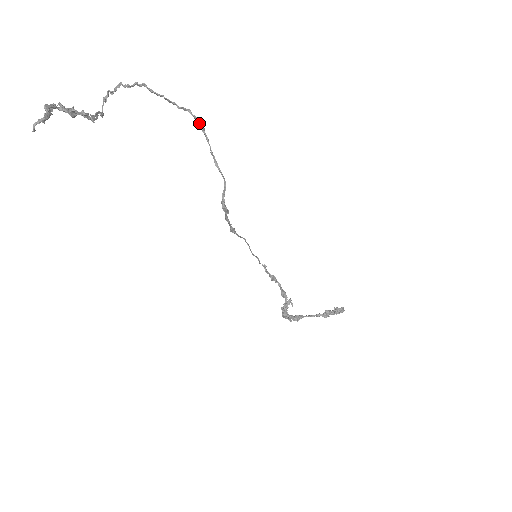
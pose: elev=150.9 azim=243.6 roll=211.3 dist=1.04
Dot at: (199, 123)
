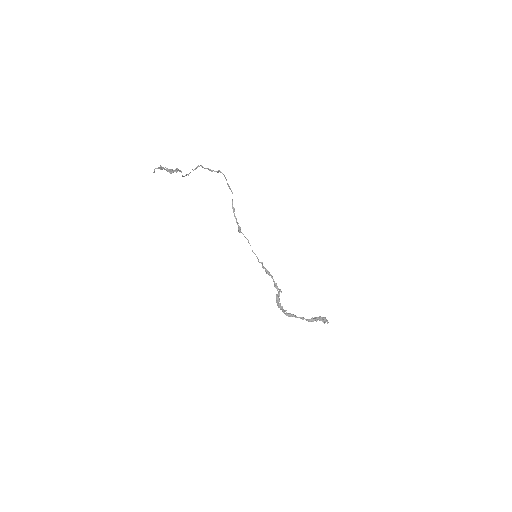
Dot at: (223, 174)
